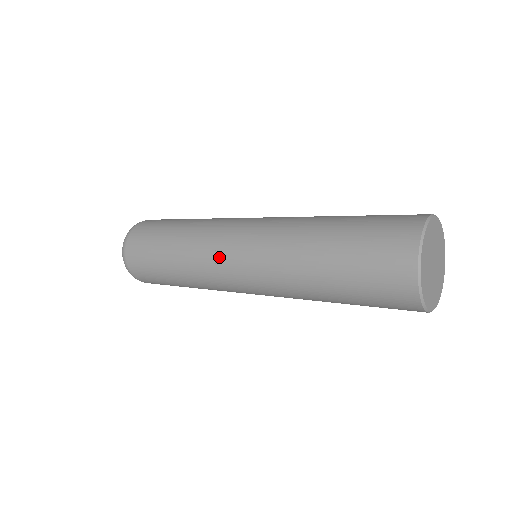
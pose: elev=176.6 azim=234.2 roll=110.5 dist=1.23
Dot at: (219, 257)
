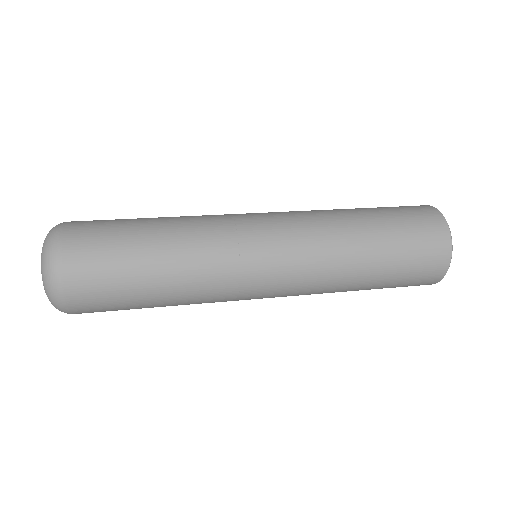
Dot at: (246, 286)
